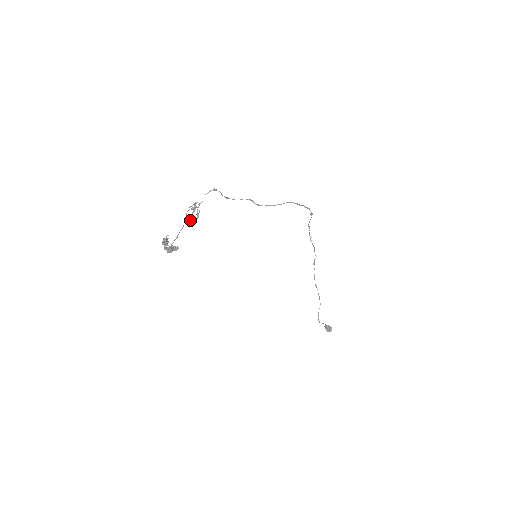
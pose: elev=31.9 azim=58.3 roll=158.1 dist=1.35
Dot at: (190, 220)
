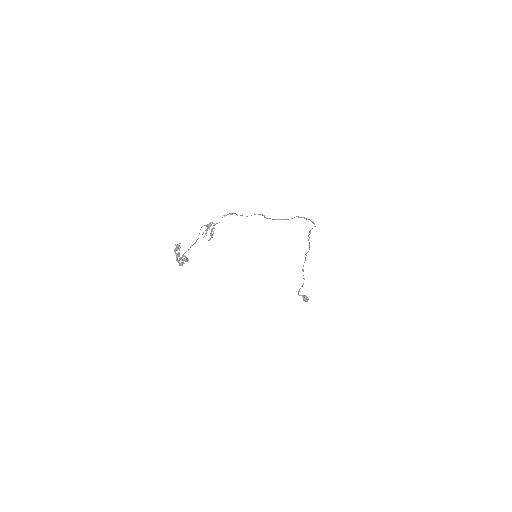
Dot at: (203, 237)
